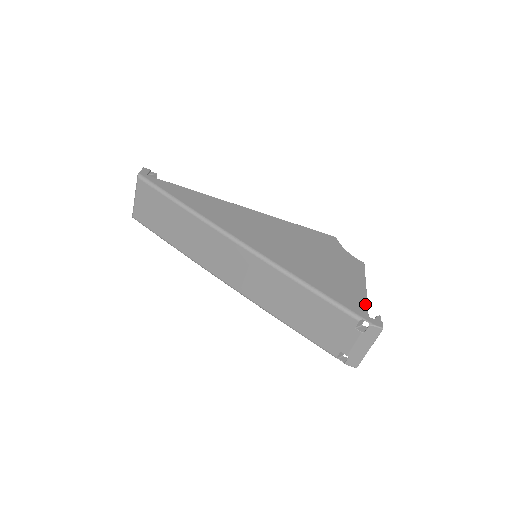
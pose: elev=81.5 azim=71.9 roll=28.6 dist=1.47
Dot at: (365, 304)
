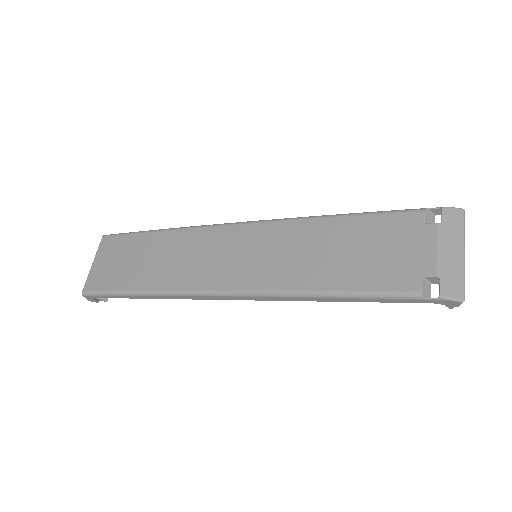
Dot at: occluded
